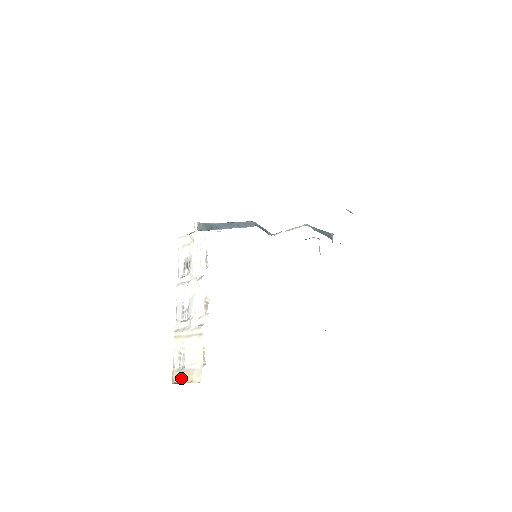
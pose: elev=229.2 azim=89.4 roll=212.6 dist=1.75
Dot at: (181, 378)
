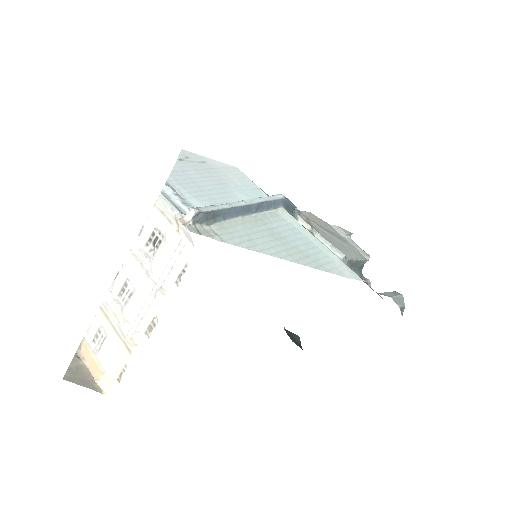
Dot at: (89, 360)
